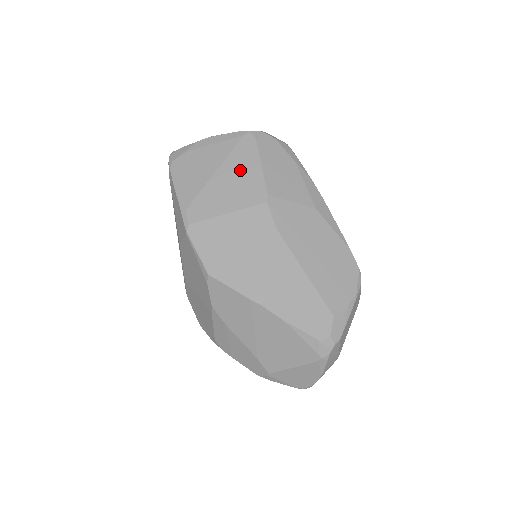
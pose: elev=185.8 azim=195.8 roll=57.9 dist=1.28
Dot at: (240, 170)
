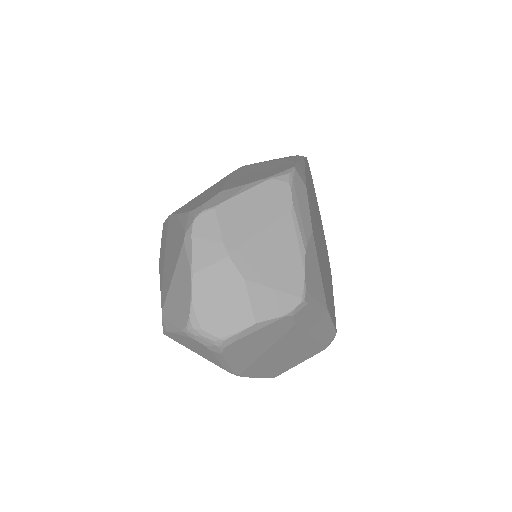
Dot at: occluded
